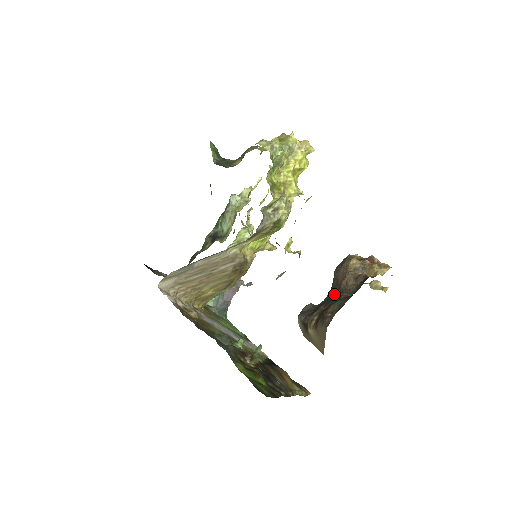
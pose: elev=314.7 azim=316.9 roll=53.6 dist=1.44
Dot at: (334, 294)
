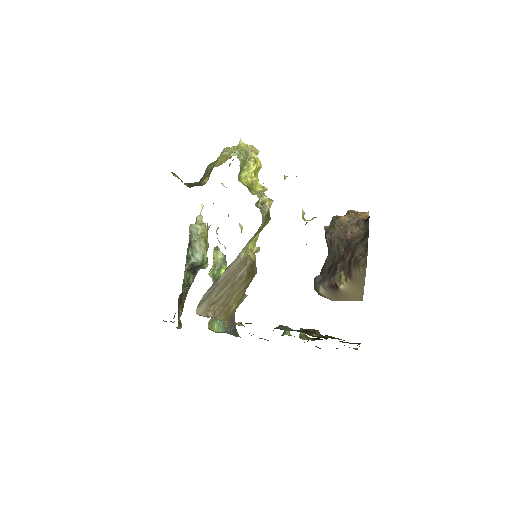
Dot at: (345, 247)
